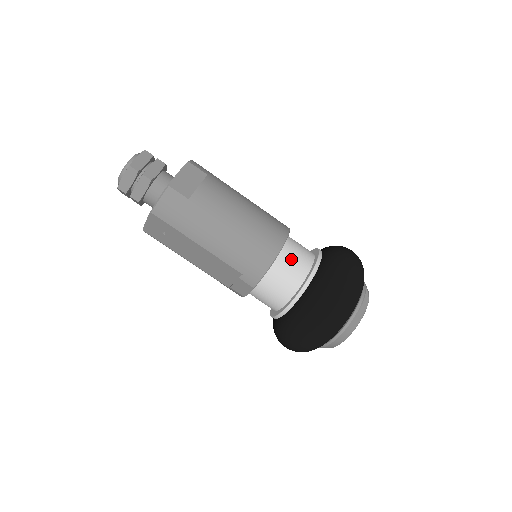
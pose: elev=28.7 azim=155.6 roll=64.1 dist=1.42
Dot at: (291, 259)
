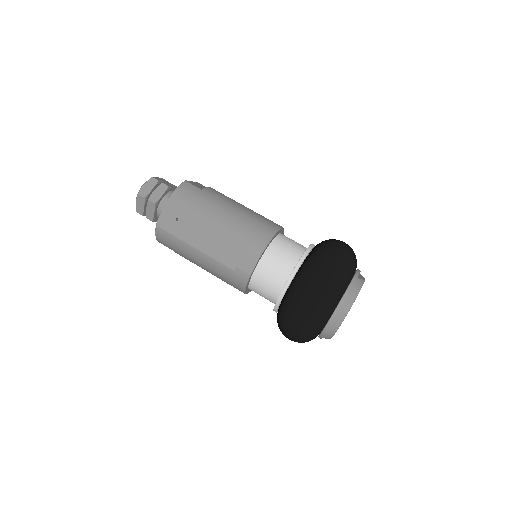
Dot at: (290, 240)
